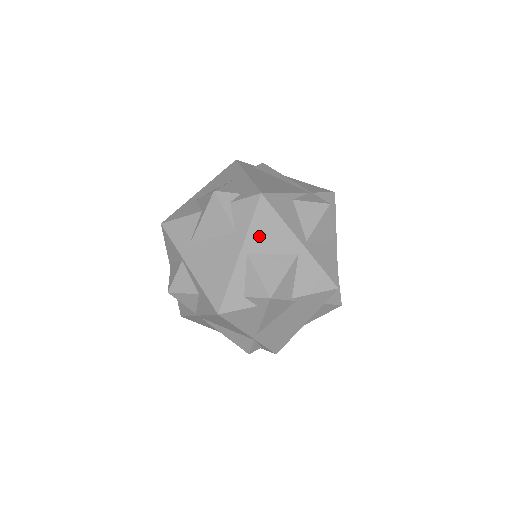
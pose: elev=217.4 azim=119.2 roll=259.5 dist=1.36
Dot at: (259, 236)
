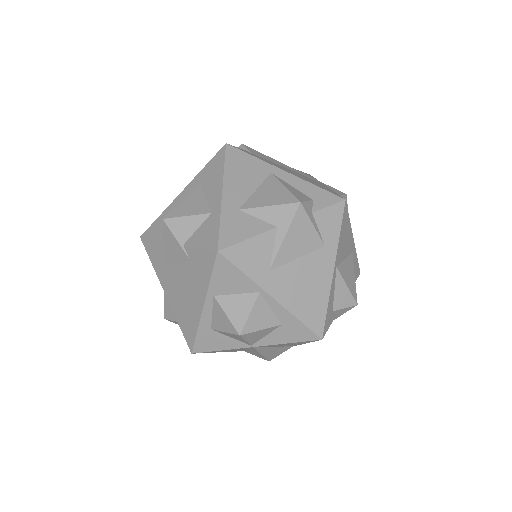
Dot at: (342, 245)
